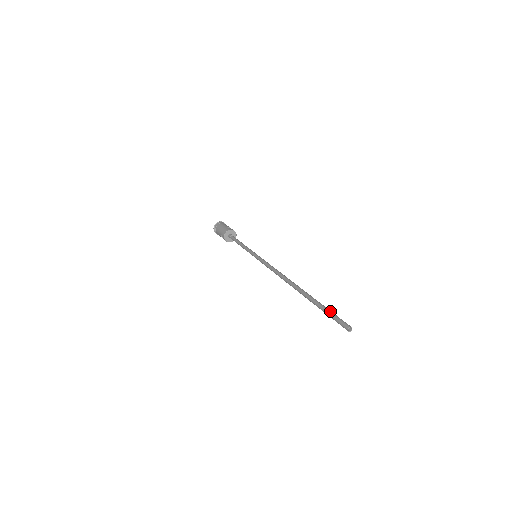
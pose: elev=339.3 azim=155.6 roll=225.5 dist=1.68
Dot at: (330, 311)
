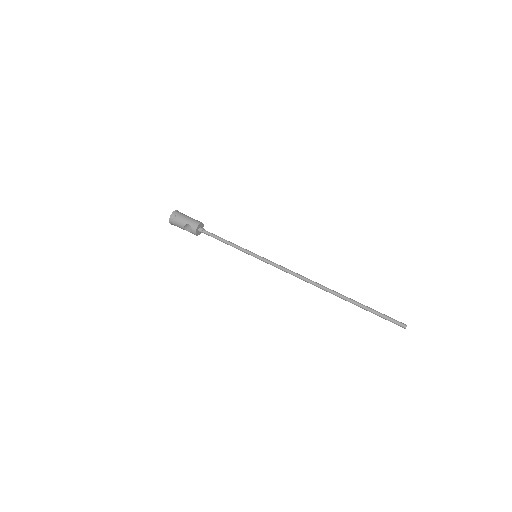
Dot at: occluded
